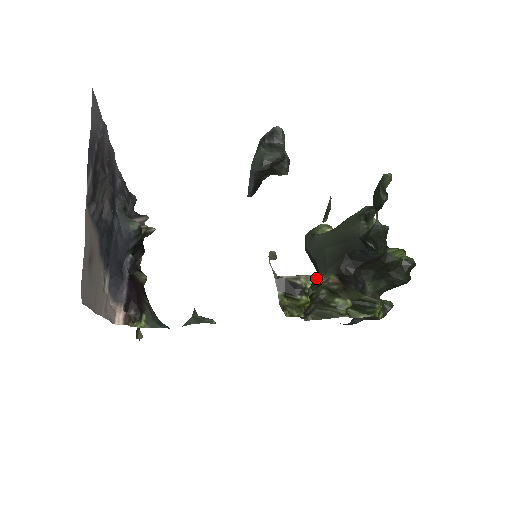
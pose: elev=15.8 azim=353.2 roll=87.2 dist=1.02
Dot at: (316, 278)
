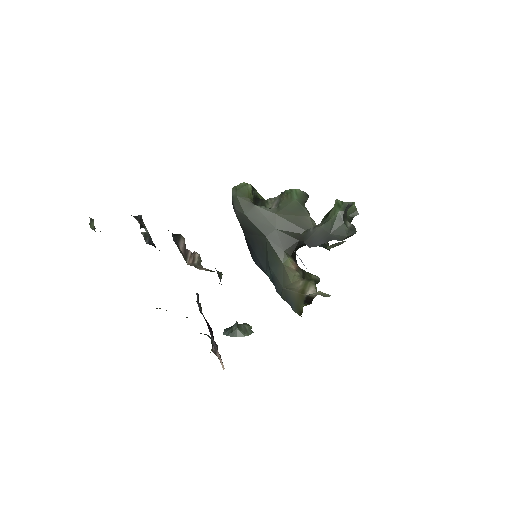
Dot at: (312, 284)
